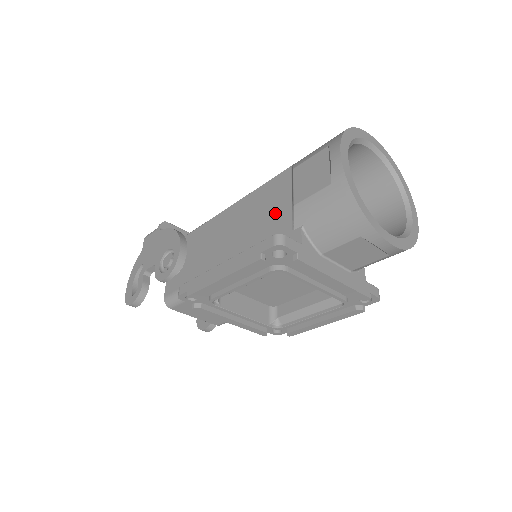
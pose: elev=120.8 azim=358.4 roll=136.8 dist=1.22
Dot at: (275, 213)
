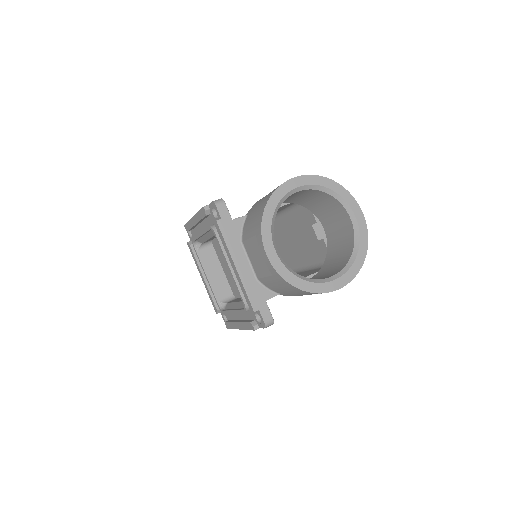
Dot at: occluded
